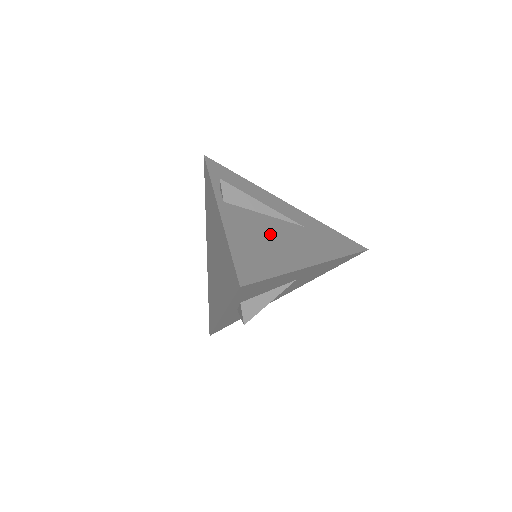
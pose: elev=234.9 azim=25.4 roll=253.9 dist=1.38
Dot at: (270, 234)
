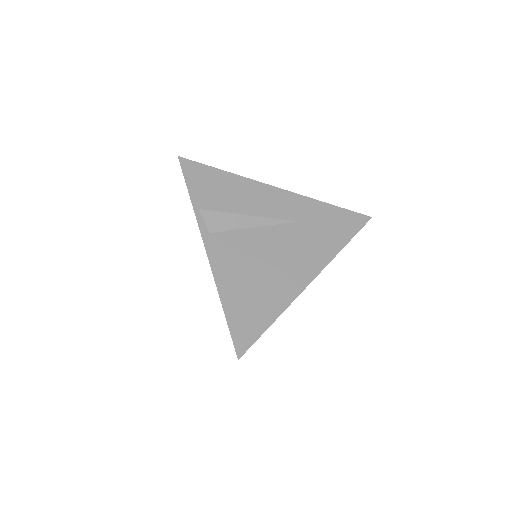
Dot at: (262, 259)
